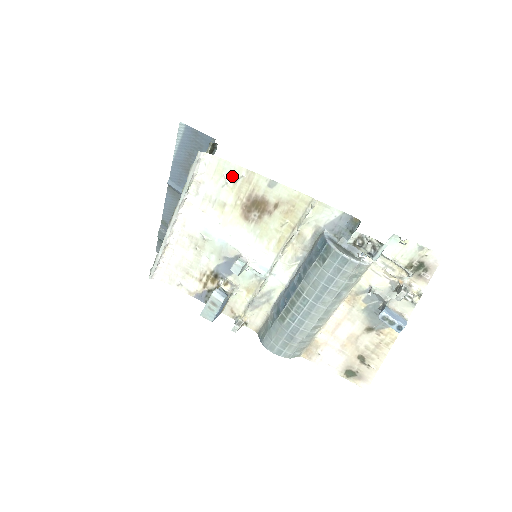
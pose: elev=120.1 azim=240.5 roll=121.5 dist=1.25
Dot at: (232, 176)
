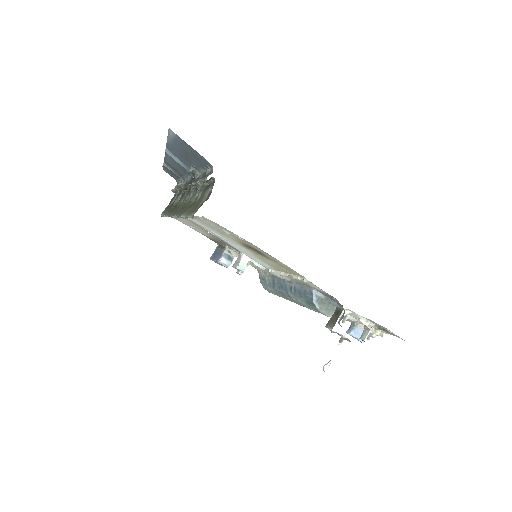
Dot at: (230, 233)
